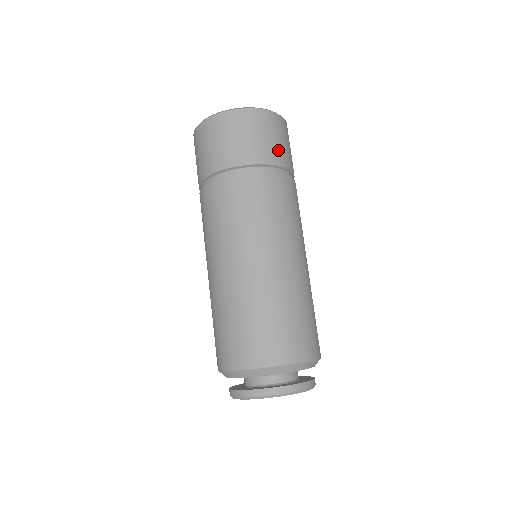
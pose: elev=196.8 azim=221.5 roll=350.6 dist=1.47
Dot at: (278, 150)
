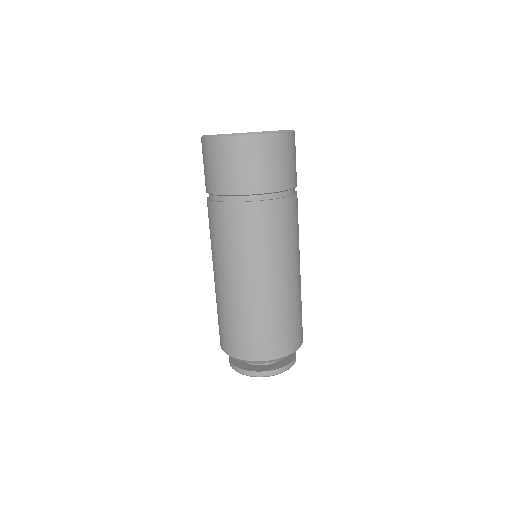
Dot at: occluded
